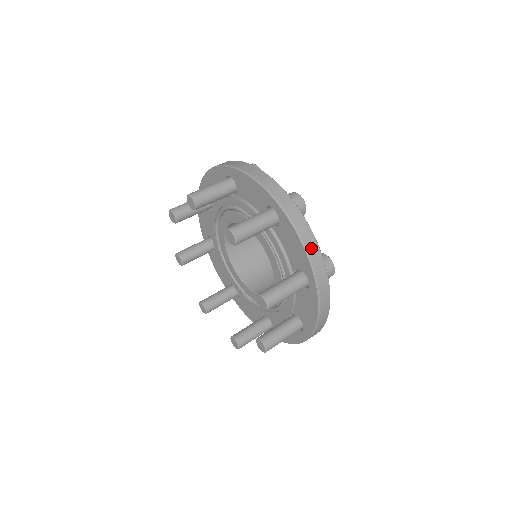
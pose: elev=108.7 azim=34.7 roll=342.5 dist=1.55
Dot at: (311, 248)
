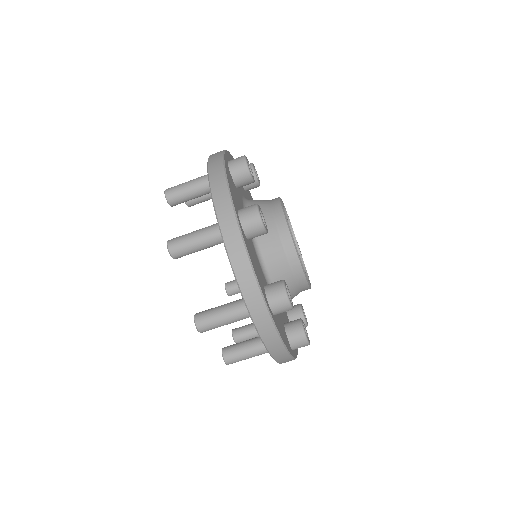
Dot at: (217, 185)
